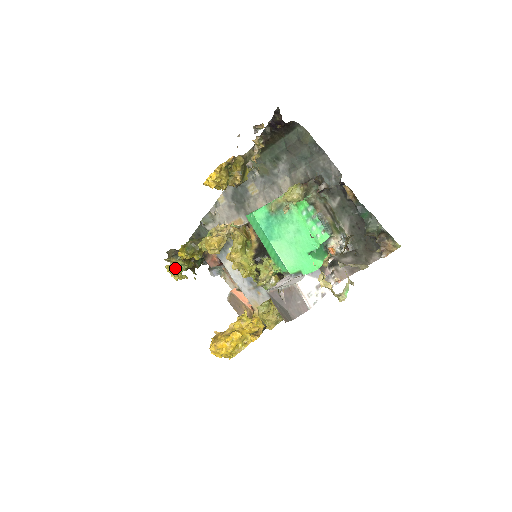
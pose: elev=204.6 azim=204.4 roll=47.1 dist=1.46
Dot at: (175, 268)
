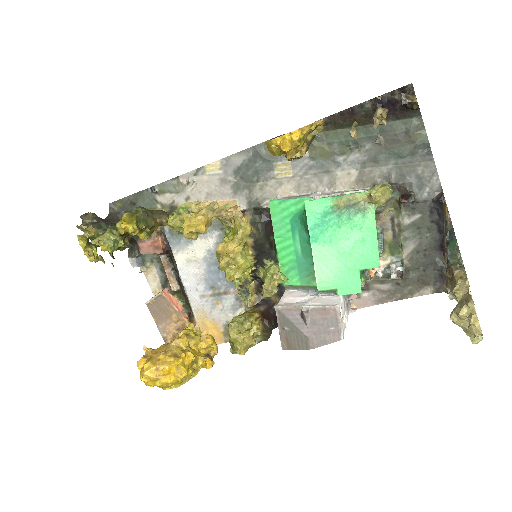
Dot at: (103, 243)
